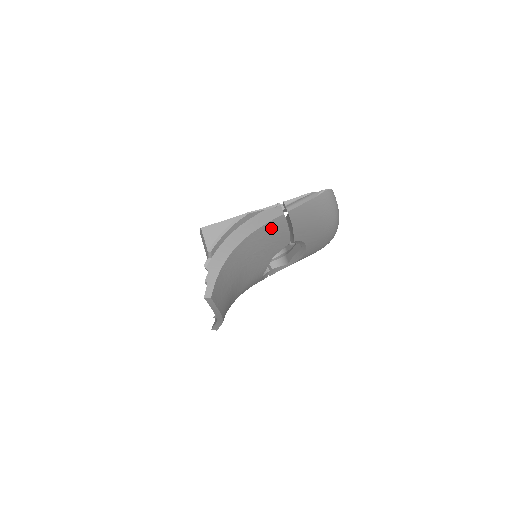
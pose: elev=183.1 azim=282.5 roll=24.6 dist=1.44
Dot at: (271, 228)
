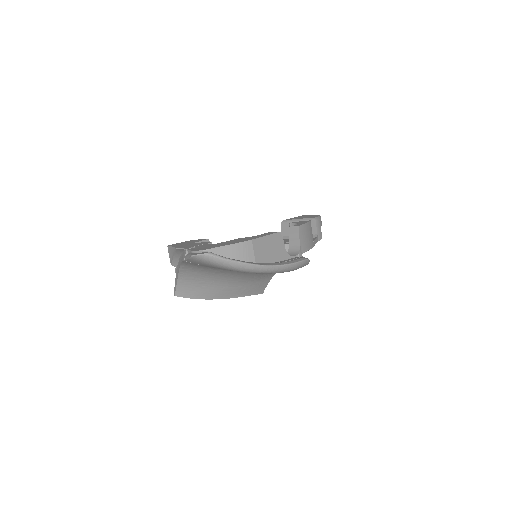
Dot at: occluded
